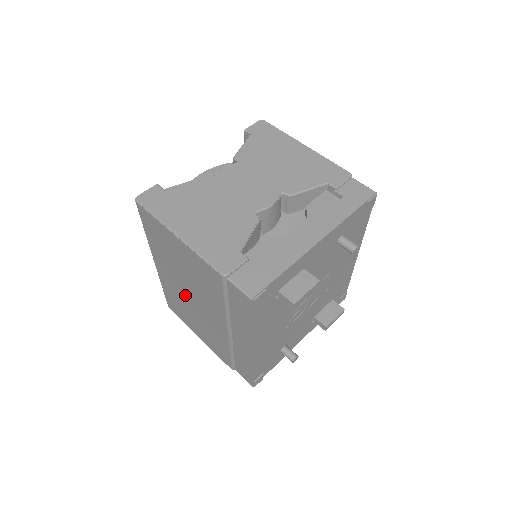
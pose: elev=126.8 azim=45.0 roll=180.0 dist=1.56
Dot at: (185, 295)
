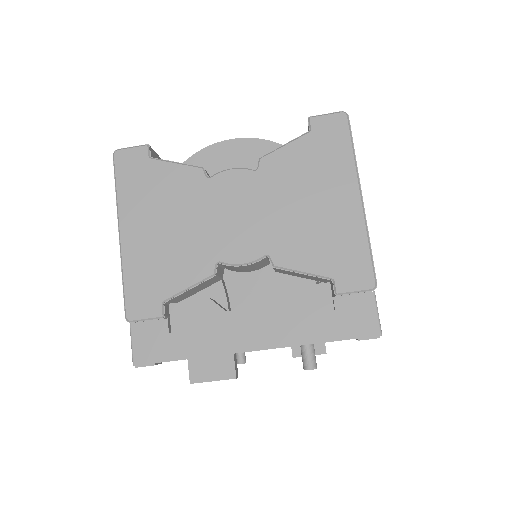
Dot at: occluded
